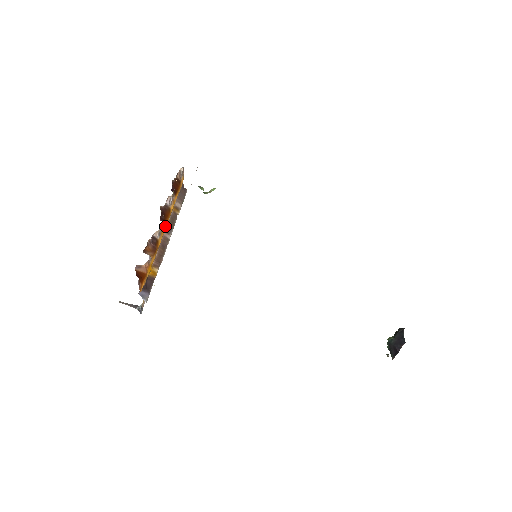
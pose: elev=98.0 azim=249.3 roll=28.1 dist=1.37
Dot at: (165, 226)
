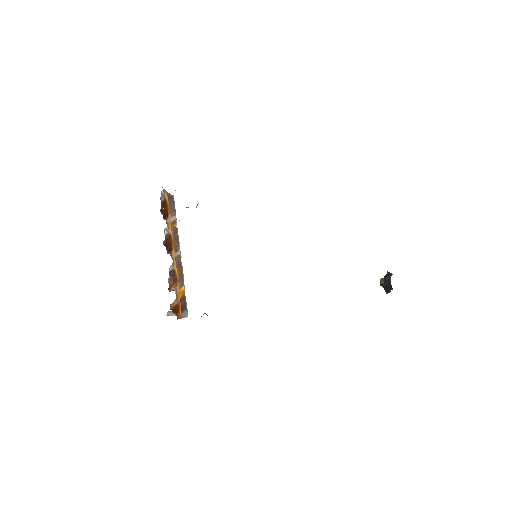
Dot at: (174, 259)
